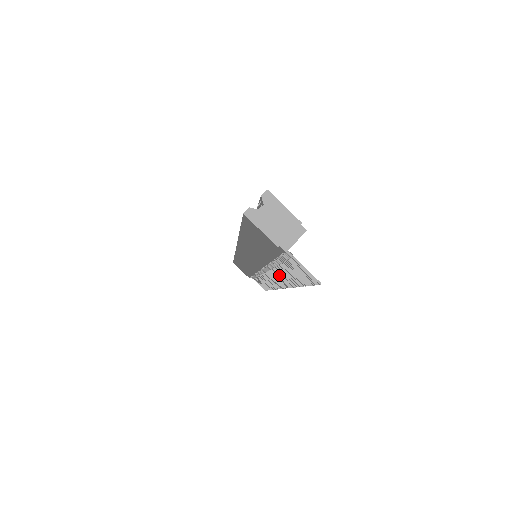
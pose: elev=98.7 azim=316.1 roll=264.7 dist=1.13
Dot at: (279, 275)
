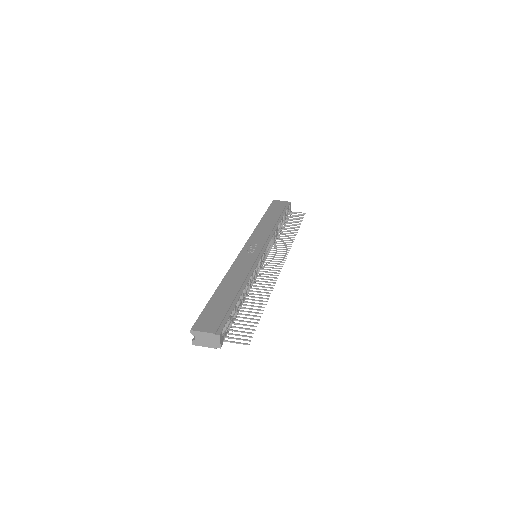
Dot at: (262, 287)
